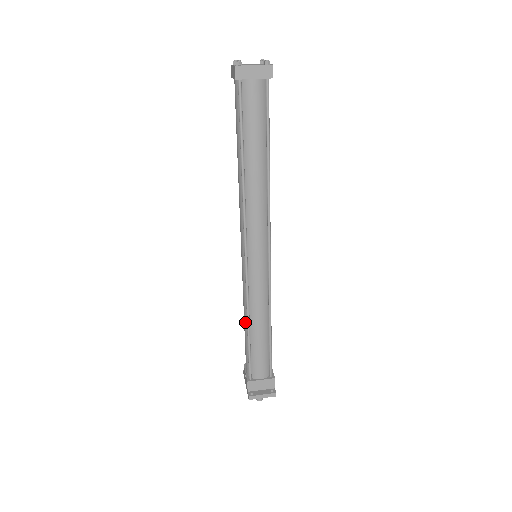
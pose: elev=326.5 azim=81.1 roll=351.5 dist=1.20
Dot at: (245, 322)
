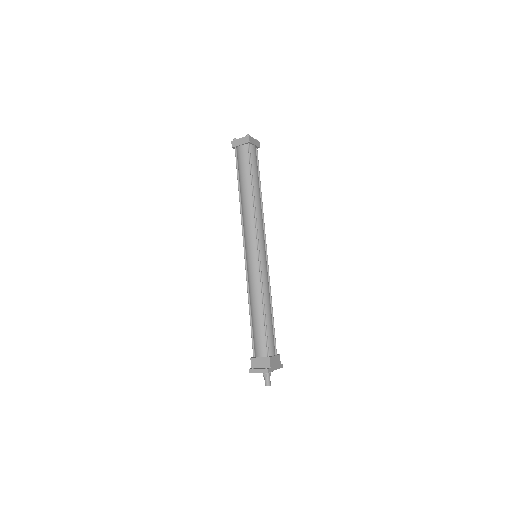
Dot at: occluded
